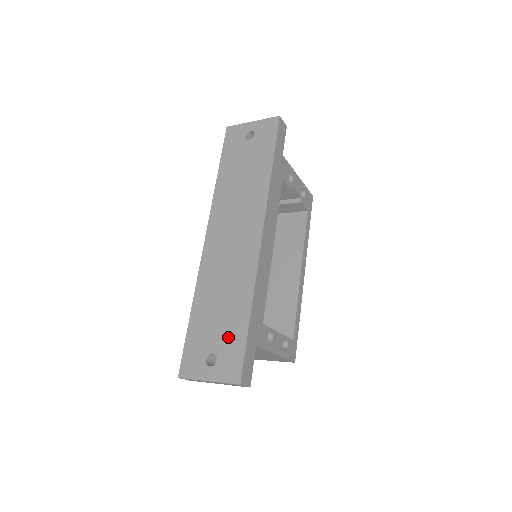
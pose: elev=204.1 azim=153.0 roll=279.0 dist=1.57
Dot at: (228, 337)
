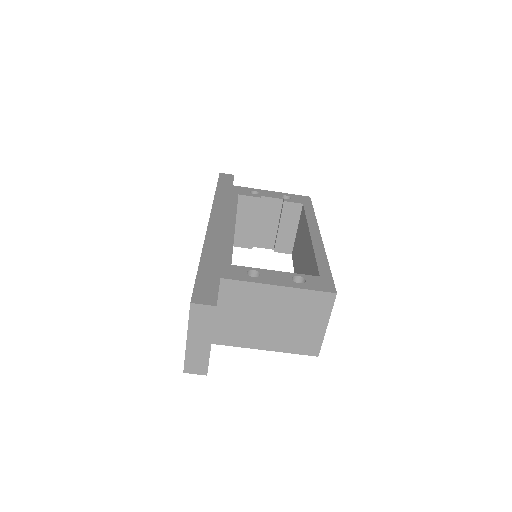
Dot at: occluded
